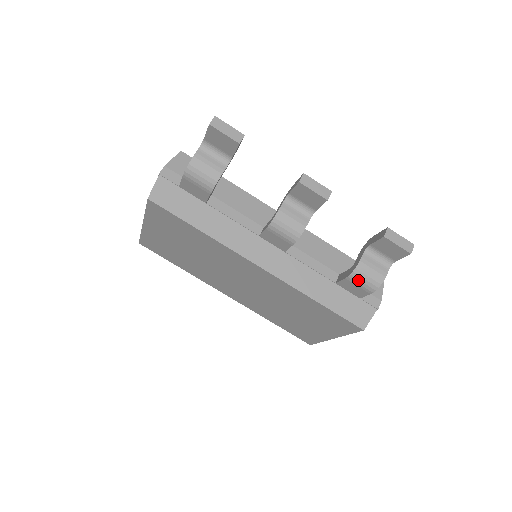
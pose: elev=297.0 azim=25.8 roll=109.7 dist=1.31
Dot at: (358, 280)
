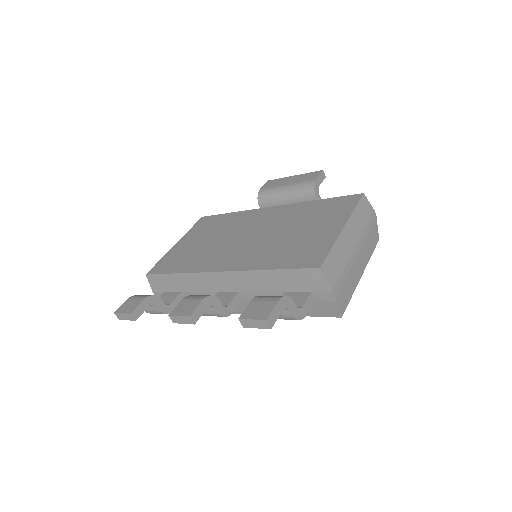
Dot at: occluded
